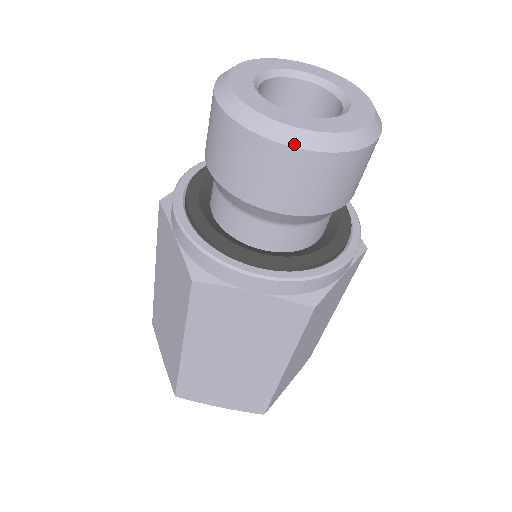
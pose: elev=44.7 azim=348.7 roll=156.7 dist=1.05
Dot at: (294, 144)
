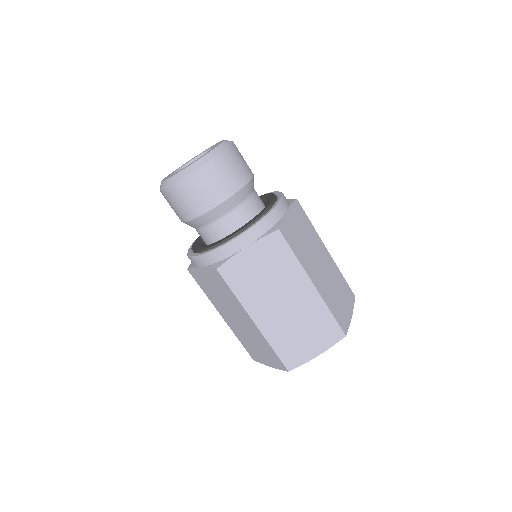
Dot at: (163, 188)
